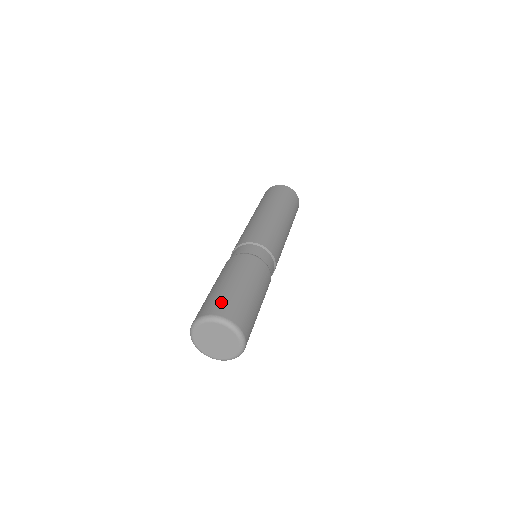
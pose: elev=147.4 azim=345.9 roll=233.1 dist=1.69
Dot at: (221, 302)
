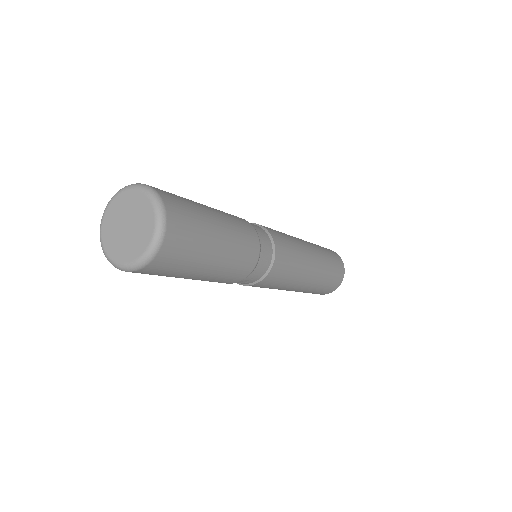
Dot at: occluded
